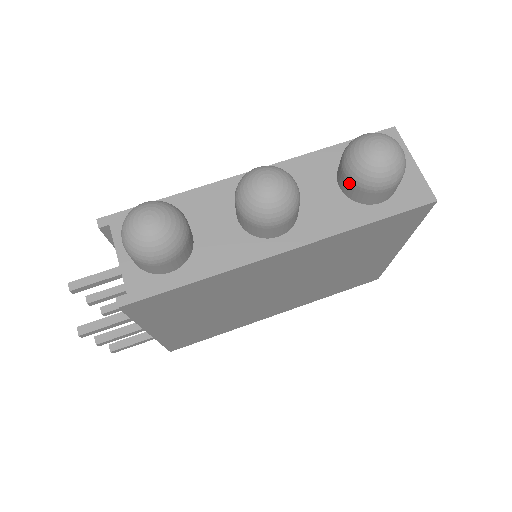
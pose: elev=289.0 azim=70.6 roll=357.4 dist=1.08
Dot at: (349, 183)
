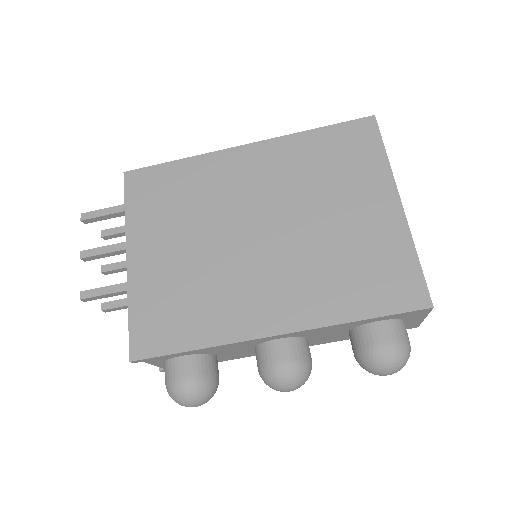
Dot at: occluded
